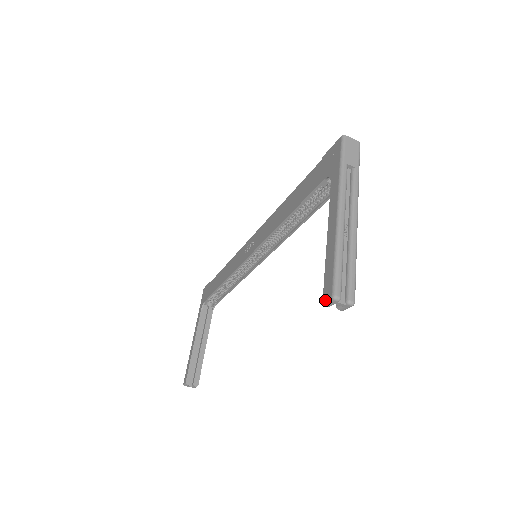
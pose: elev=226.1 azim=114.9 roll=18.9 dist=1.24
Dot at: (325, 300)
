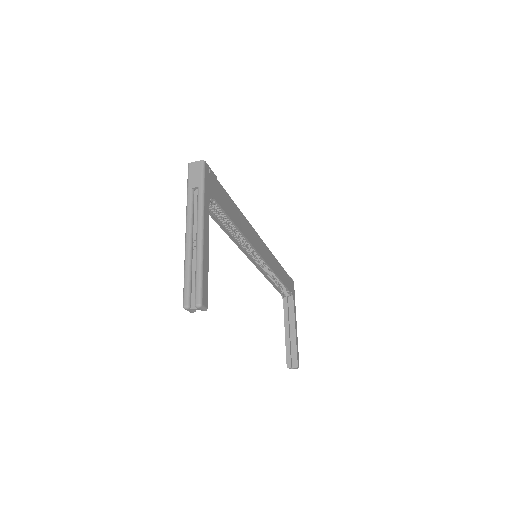
Dot at: occluded
